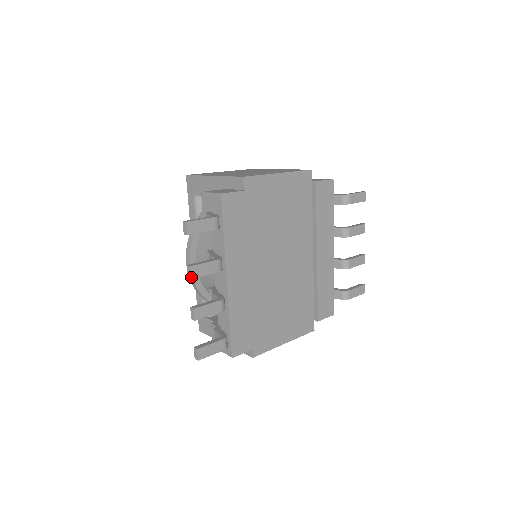
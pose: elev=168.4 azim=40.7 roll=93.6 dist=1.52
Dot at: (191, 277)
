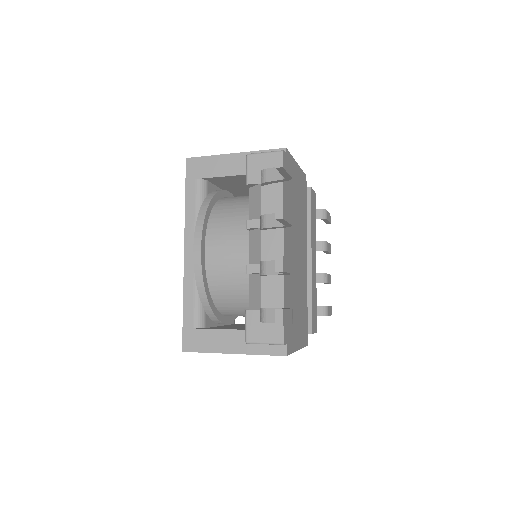
Dot at: (283, 216)
